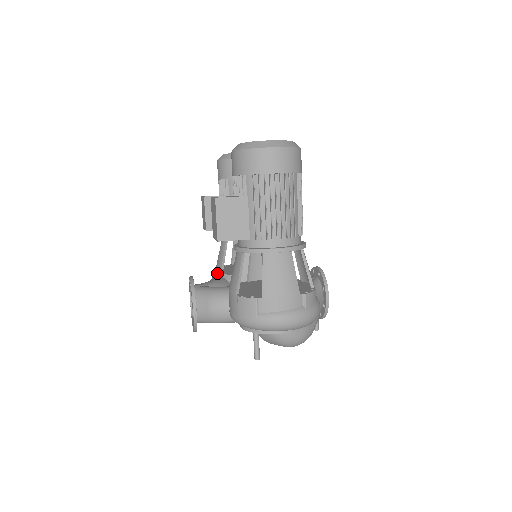
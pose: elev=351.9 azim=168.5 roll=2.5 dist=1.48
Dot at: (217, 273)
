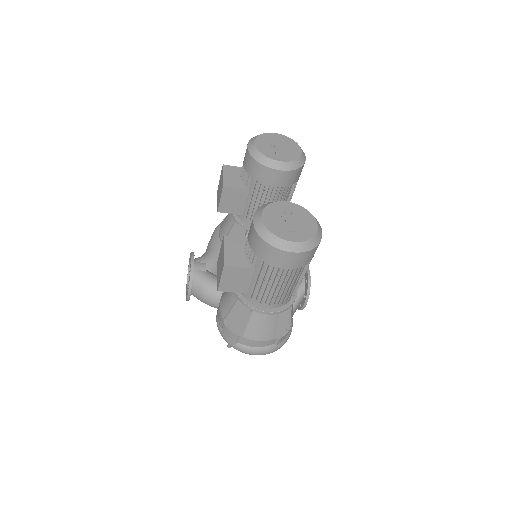
Dot at: (220, 238)
